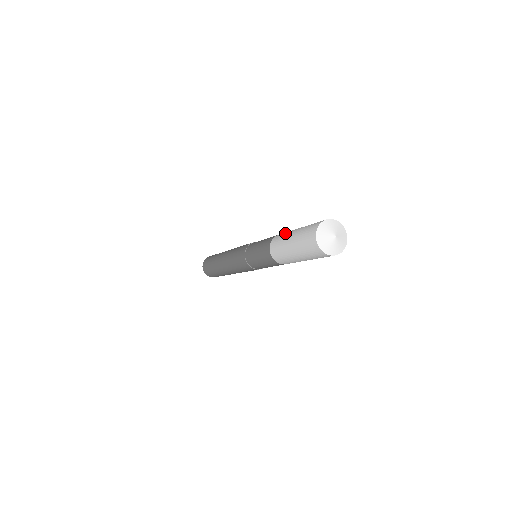
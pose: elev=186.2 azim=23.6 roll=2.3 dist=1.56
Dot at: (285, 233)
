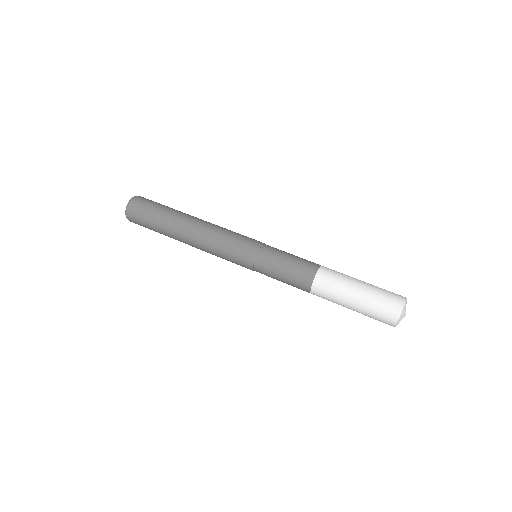
Dot at: (341, 275)
